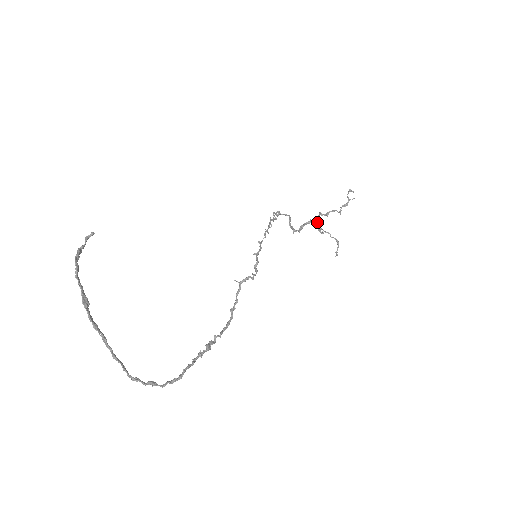
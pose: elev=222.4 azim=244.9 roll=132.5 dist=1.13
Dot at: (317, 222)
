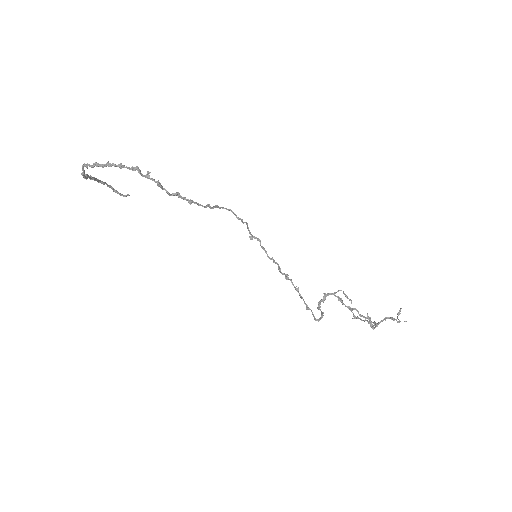
Dot at: (350, 309)
